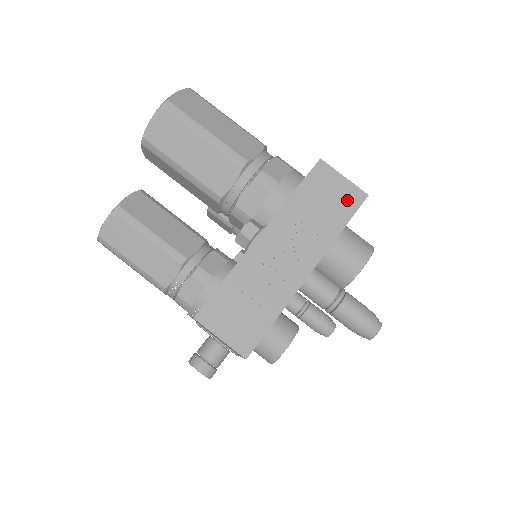
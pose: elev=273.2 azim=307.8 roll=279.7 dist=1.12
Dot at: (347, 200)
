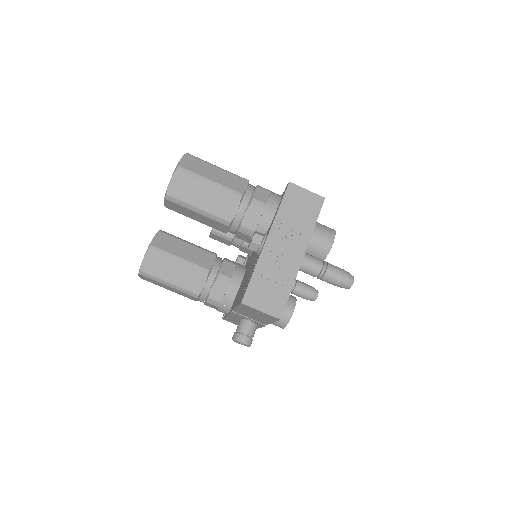
Dot at: (313, 204)
